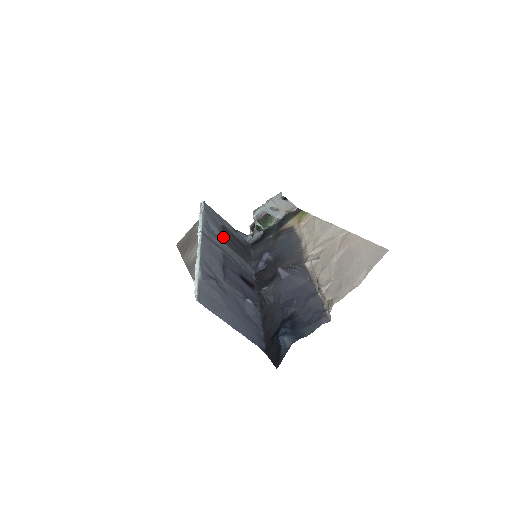
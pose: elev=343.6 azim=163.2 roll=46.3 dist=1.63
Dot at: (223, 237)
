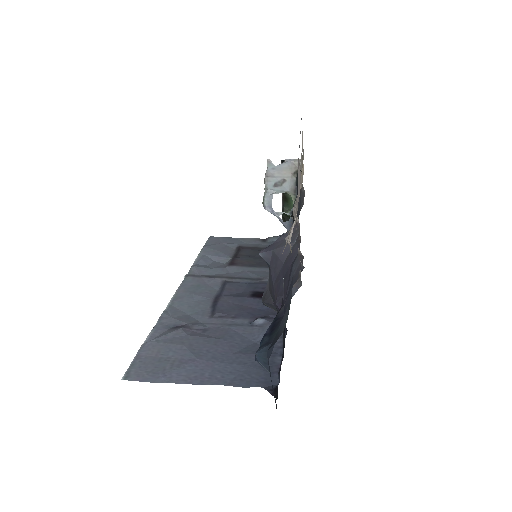
Dot at: (232, 260)
